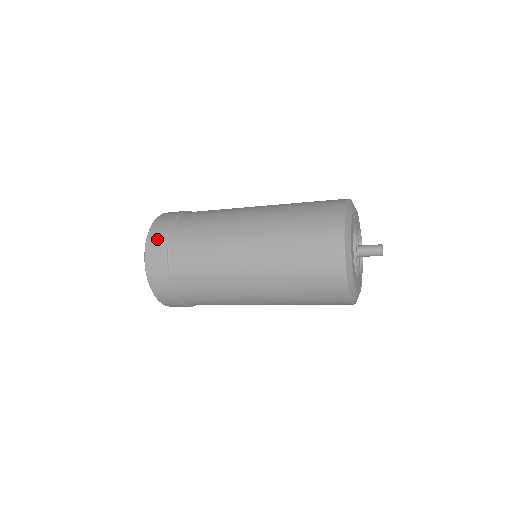
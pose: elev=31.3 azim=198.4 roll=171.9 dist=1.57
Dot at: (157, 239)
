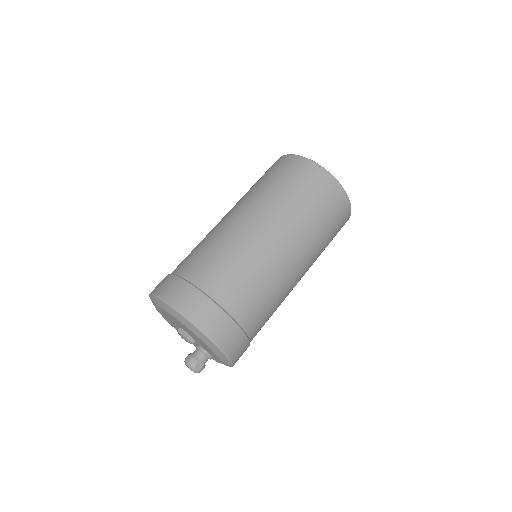
Dot at: (167, 285)
